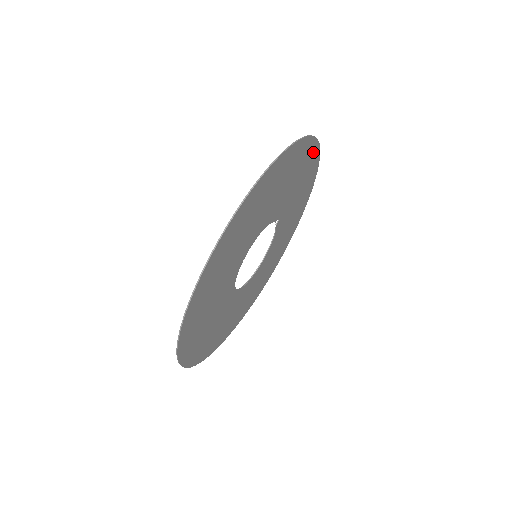
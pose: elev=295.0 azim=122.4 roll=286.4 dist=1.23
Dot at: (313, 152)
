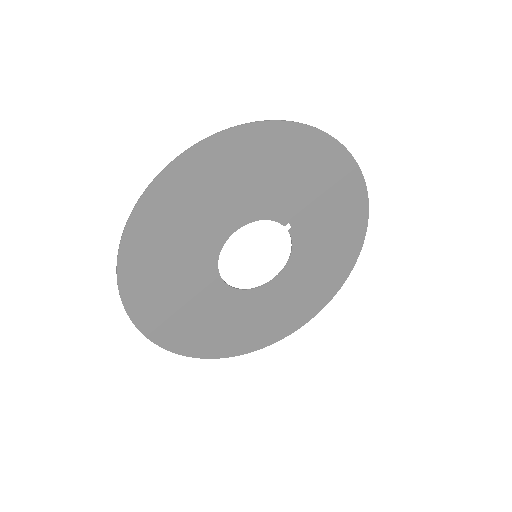
Dot at: (338, 158)
